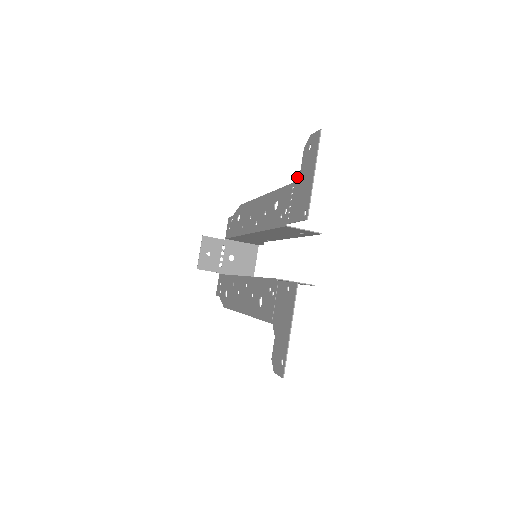
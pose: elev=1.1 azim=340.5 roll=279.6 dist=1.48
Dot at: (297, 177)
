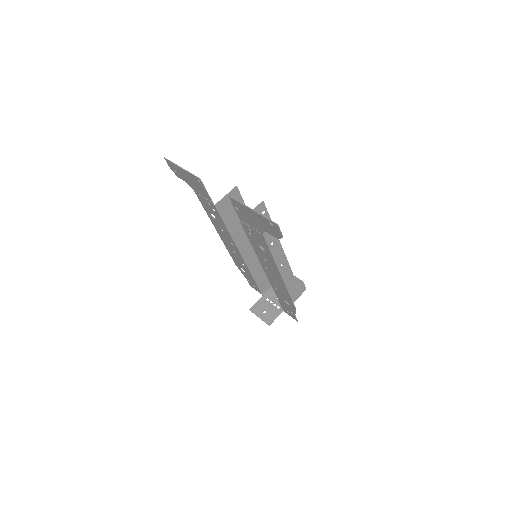
Dot at: occluded
